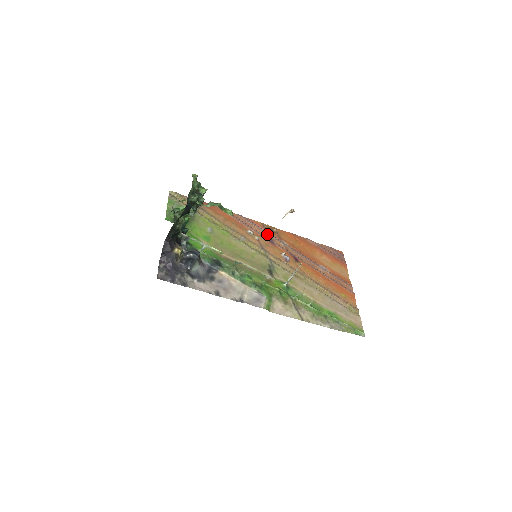
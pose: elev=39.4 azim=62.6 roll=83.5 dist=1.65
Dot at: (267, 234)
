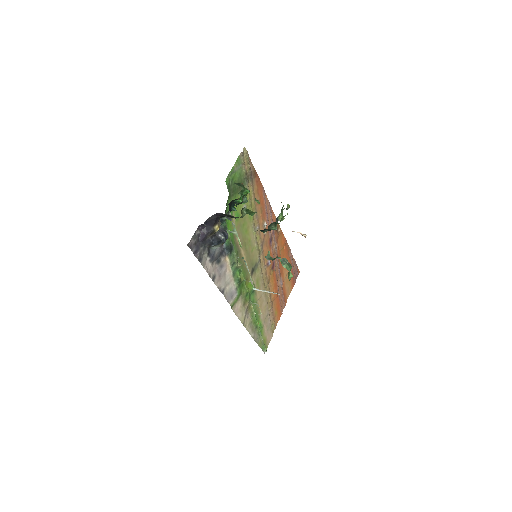
Dot at: (273, 232)
